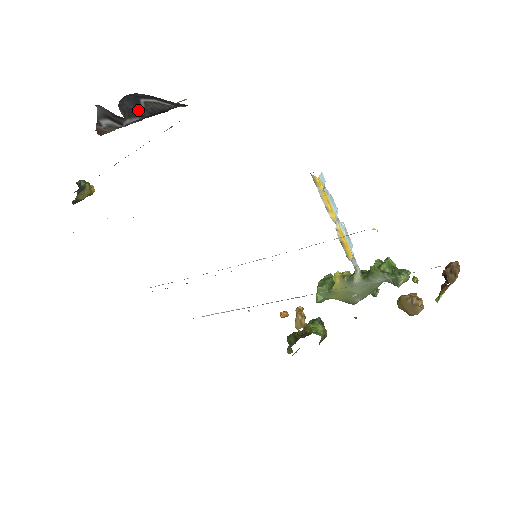
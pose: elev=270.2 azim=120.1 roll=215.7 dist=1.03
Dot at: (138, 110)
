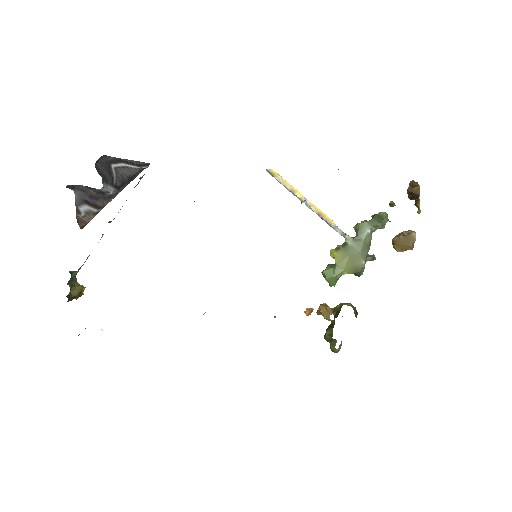
Dot at: (111, 177)
